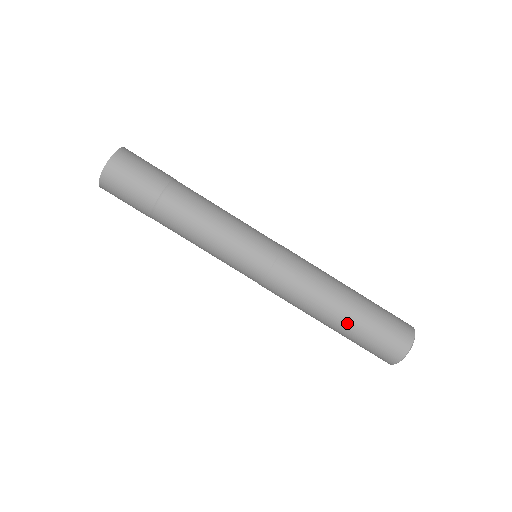
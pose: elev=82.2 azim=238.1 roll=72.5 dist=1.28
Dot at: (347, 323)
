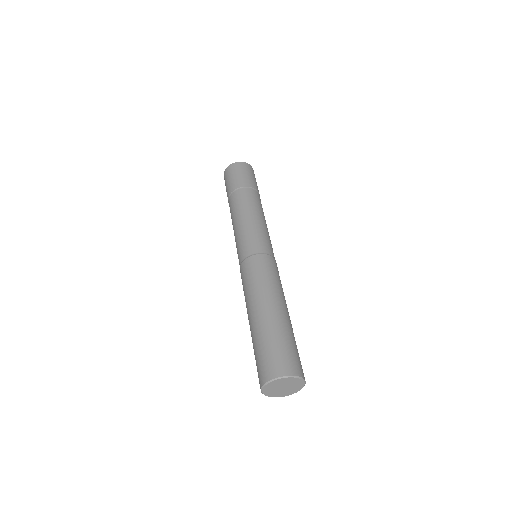
Dot at: (254, 325)
